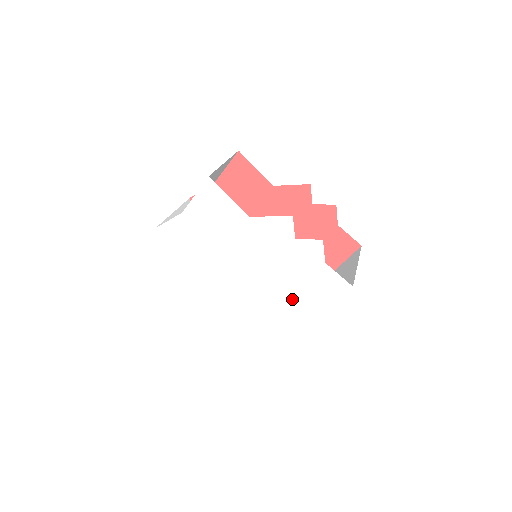
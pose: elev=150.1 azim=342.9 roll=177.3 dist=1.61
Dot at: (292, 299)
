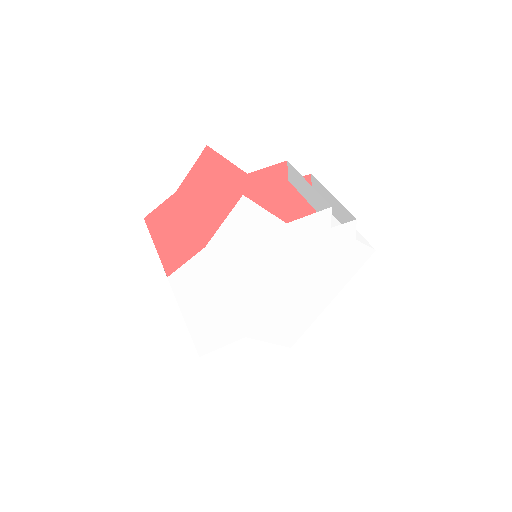
Dot at: (320, 285)
